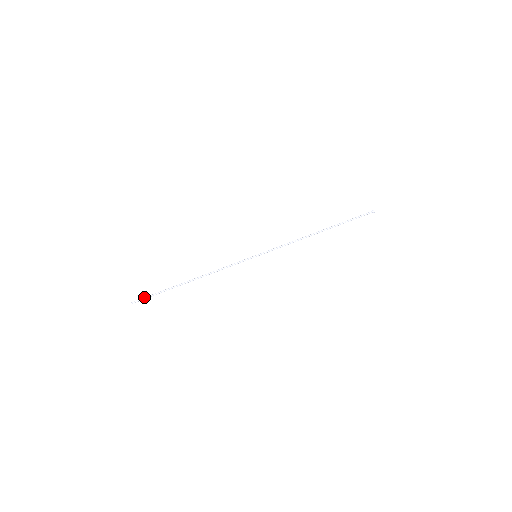
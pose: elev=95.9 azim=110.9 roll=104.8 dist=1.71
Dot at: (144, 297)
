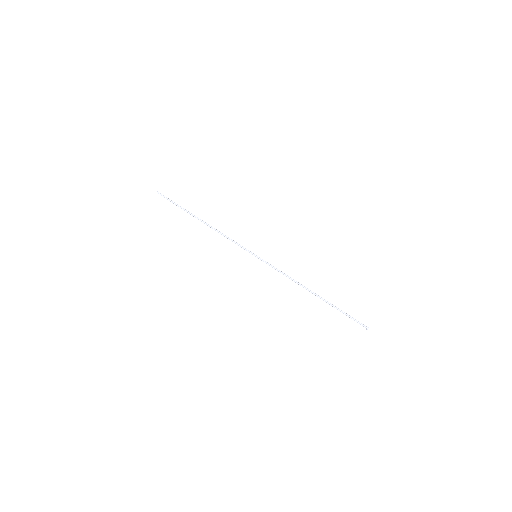
Dot at: occluded
